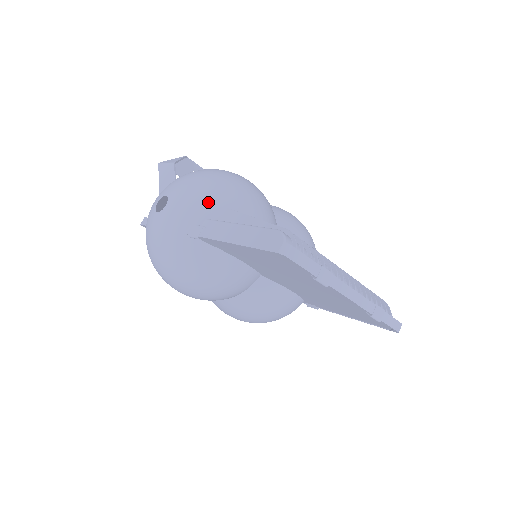
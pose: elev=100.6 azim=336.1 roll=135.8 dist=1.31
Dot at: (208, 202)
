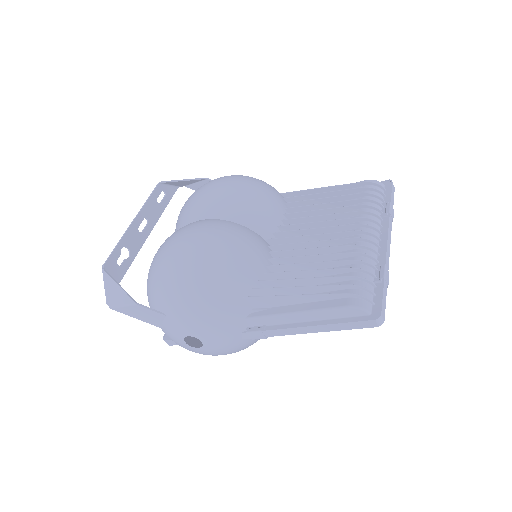
Dot at: (231, 311)
